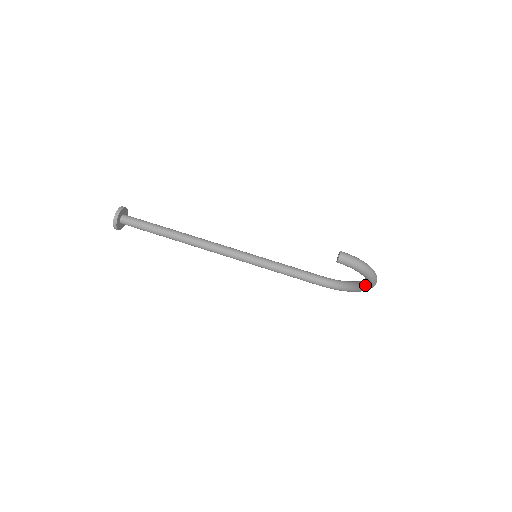
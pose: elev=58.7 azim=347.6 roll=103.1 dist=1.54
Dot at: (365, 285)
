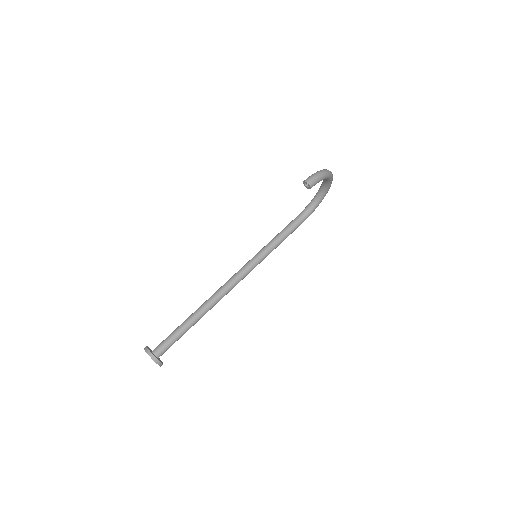
Dot at: (328, 185)
